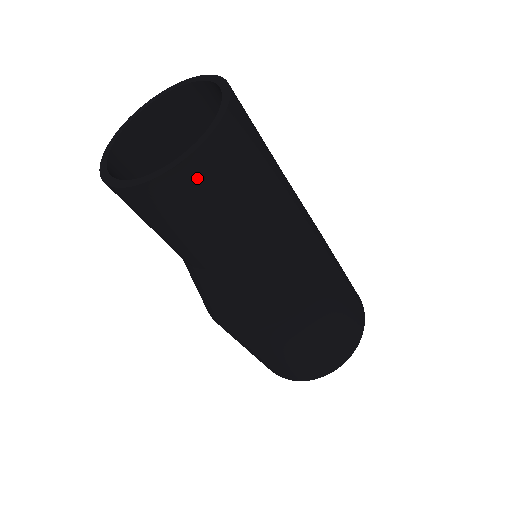
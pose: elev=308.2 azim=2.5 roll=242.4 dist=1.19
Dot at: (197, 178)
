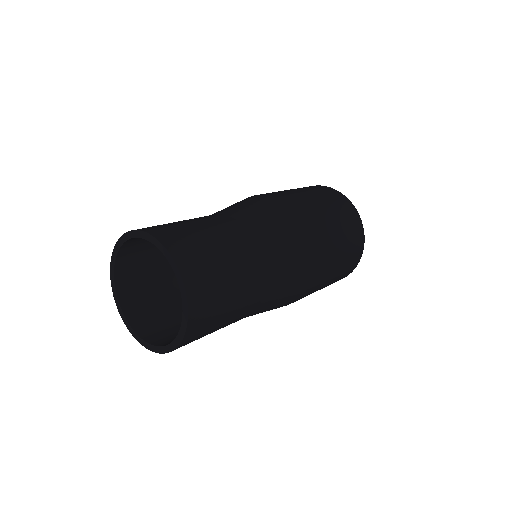
Dot at: (188, 343)
